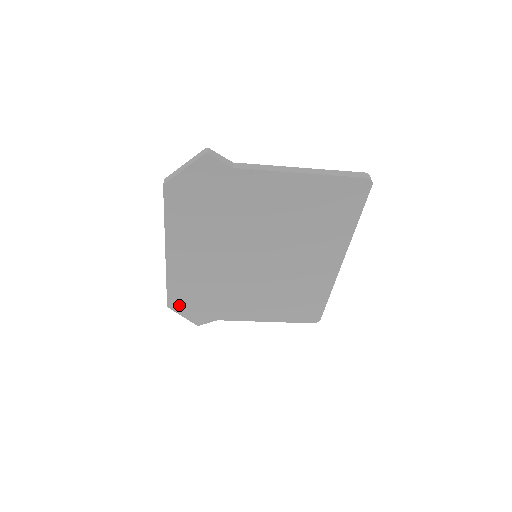
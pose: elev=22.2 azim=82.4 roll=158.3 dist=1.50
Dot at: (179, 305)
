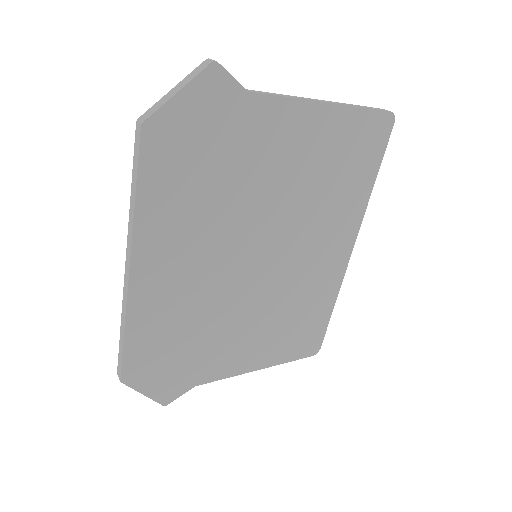
Dot at: (140, 373)
